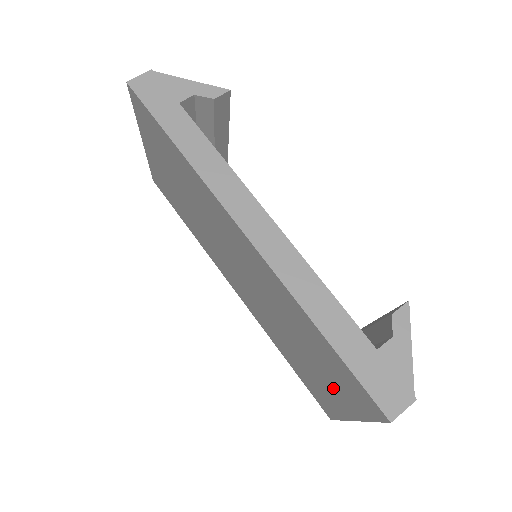
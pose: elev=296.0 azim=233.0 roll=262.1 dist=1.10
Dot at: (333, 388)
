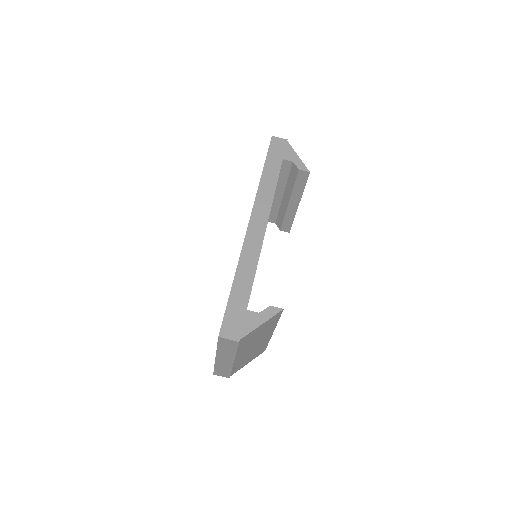
Dot at: occluded
